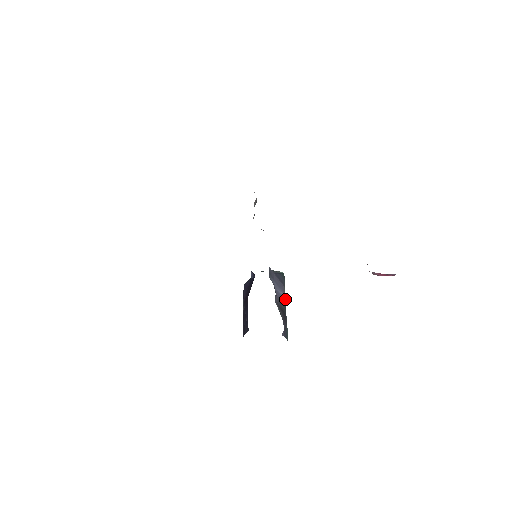
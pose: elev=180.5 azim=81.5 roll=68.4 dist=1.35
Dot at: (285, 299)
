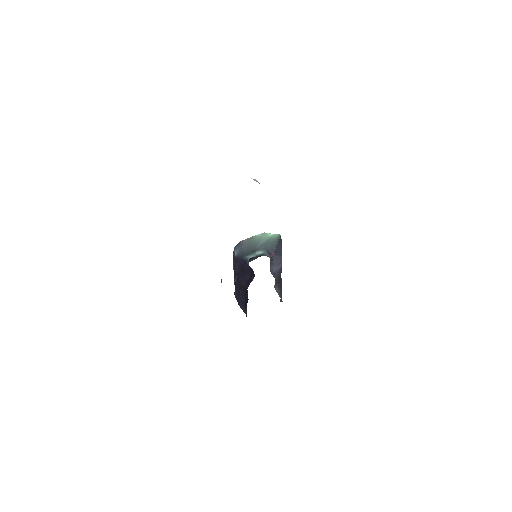
Dot at: occluded
